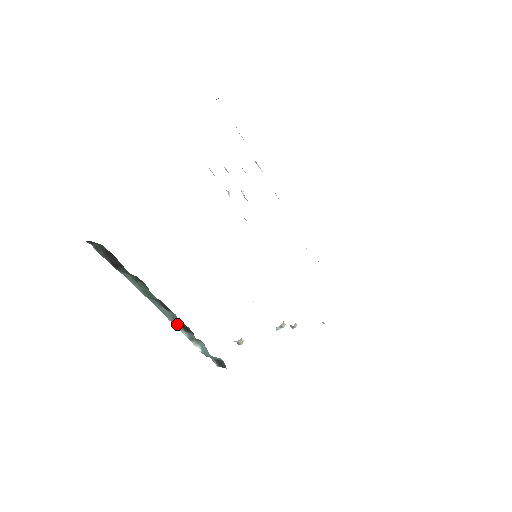
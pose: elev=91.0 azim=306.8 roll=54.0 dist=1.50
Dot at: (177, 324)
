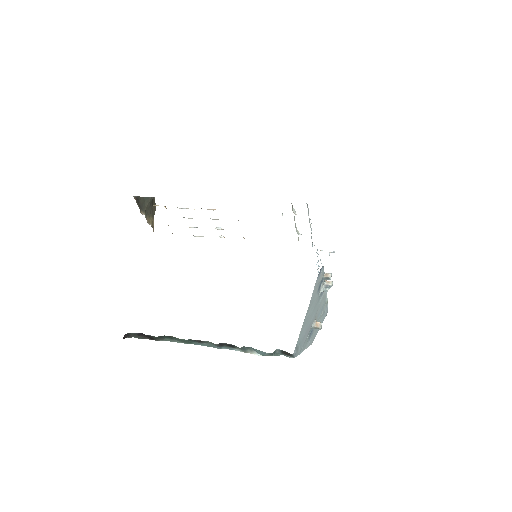
Dot at: (227, 347)
